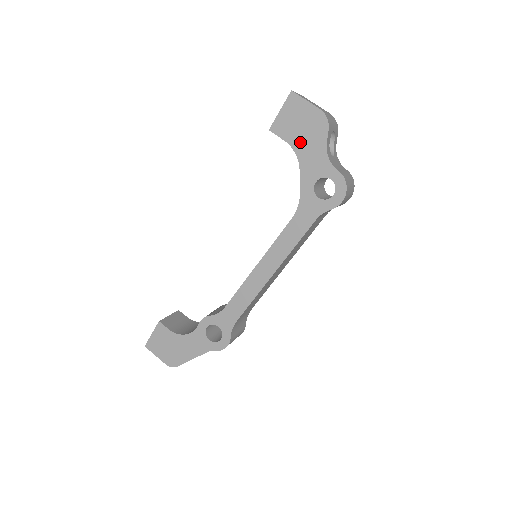
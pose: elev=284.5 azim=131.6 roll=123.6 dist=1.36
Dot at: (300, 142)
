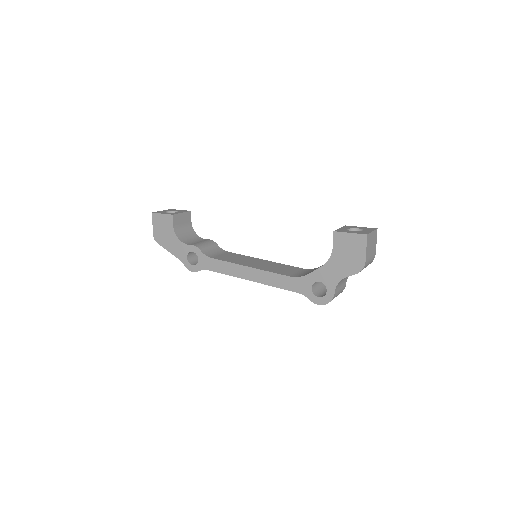
Dot at: (338, 258)
